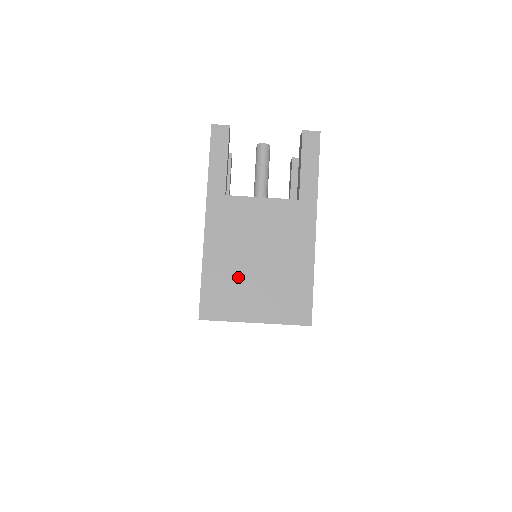
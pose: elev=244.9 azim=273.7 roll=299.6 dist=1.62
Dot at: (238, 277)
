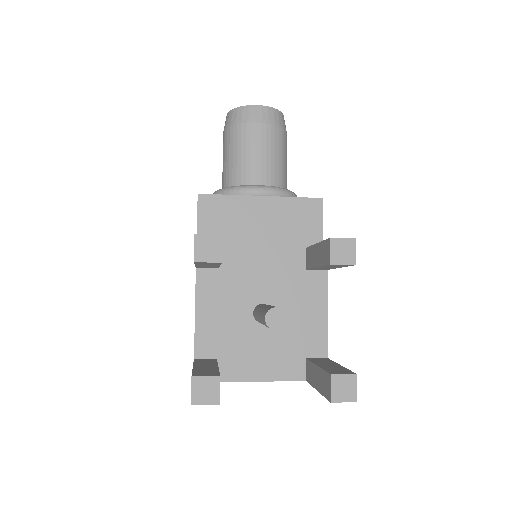
Dot at: occluded
